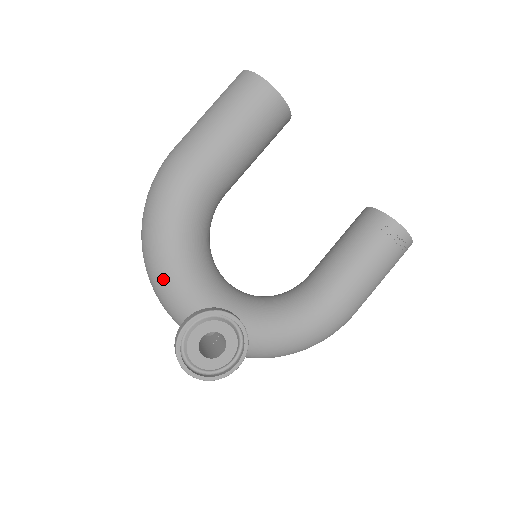
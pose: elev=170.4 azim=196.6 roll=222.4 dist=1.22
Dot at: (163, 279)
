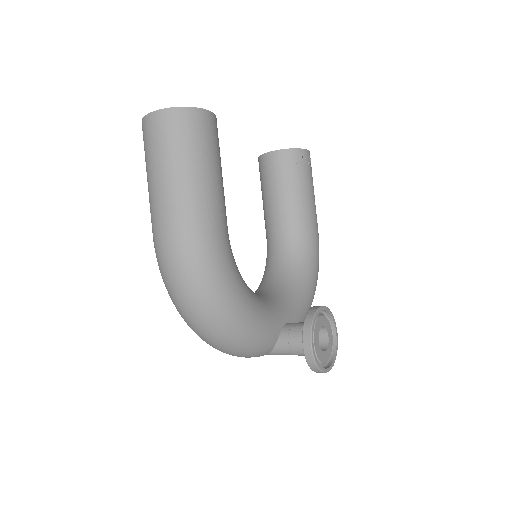
Dot at: (249, 337)
